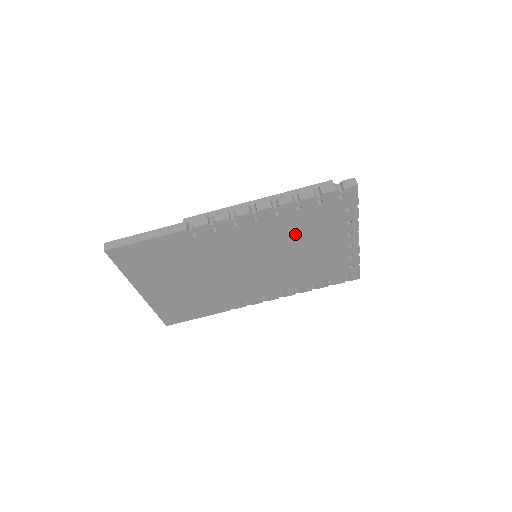
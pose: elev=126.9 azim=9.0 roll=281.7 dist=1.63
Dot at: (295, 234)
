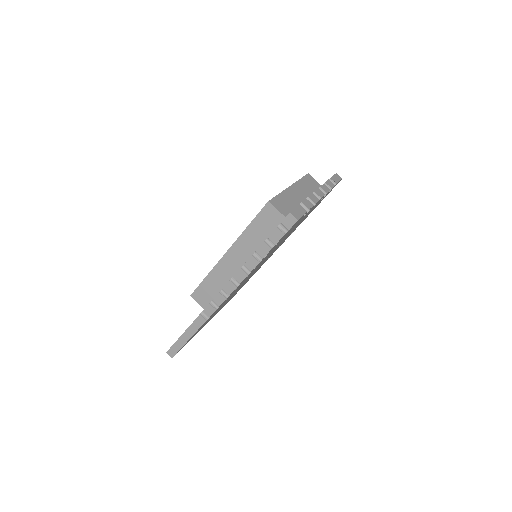
Dot at: (274, 248)
